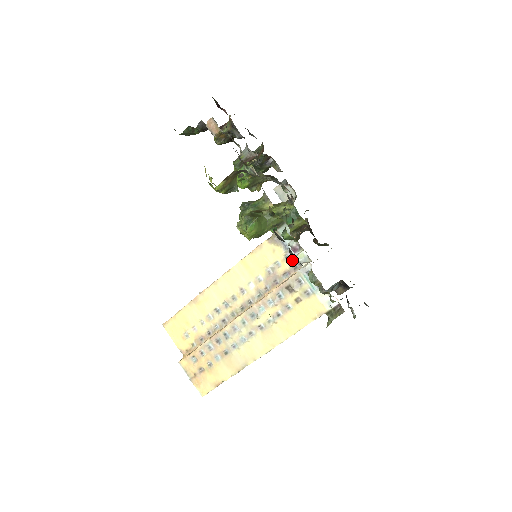
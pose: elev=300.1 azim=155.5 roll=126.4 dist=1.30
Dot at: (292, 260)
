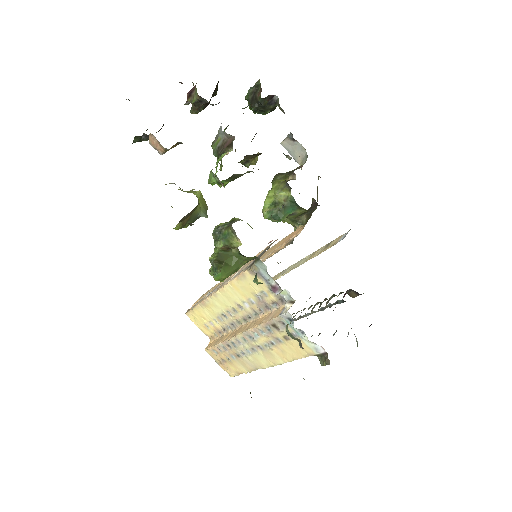
Dot at: occluded
